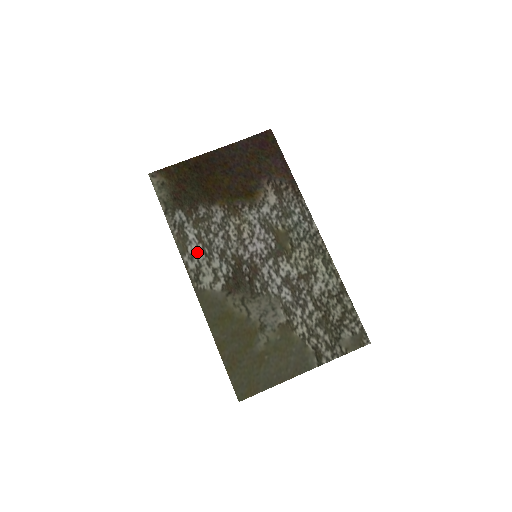
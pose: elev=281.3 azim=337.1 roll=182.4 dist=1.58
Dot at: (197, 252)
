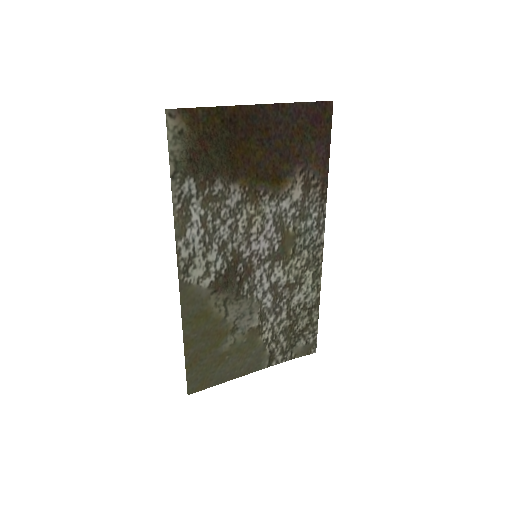
Dot at: (196, 238)
